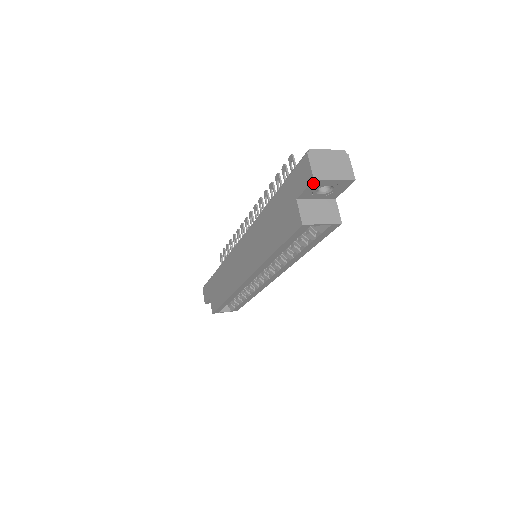
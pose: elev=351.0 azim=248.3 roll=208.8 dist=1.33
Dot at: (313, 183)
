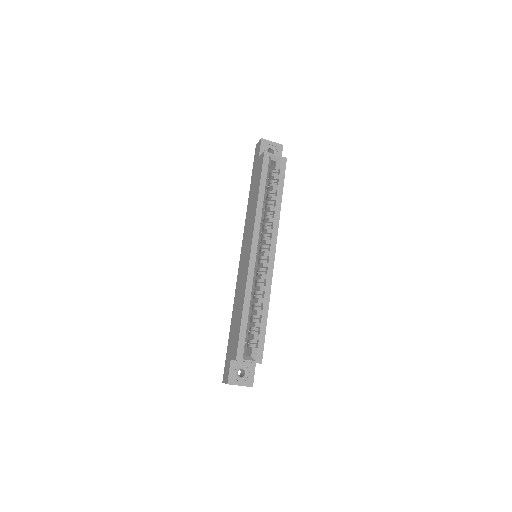
Dot at: (262, 142)
